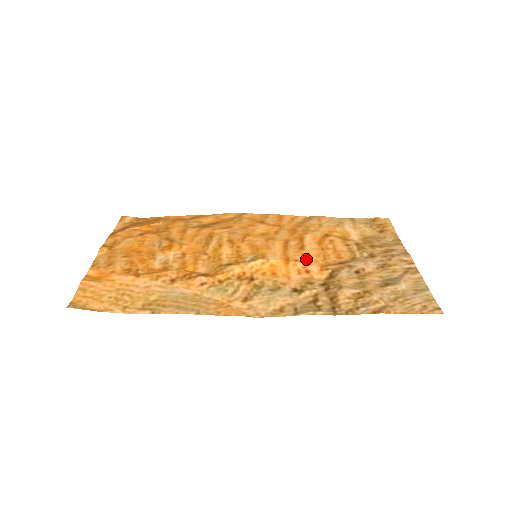
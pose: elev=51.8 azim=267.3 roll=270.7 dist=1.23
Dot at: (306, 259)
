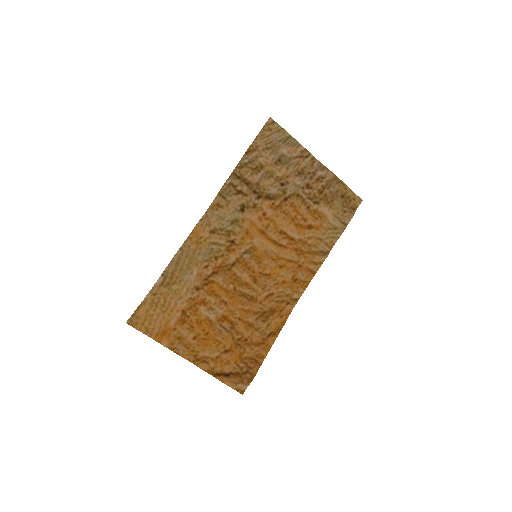
Dot at: (273, 222)
